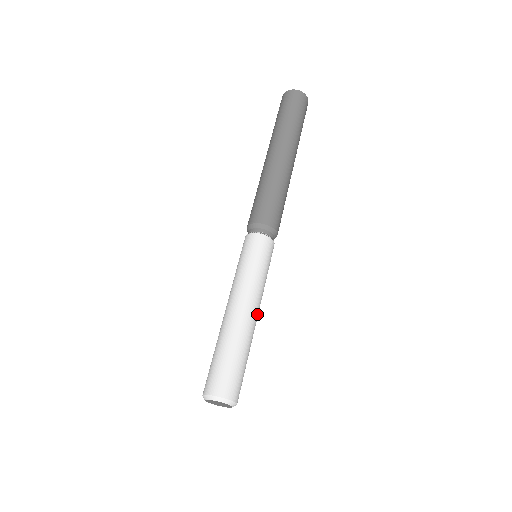
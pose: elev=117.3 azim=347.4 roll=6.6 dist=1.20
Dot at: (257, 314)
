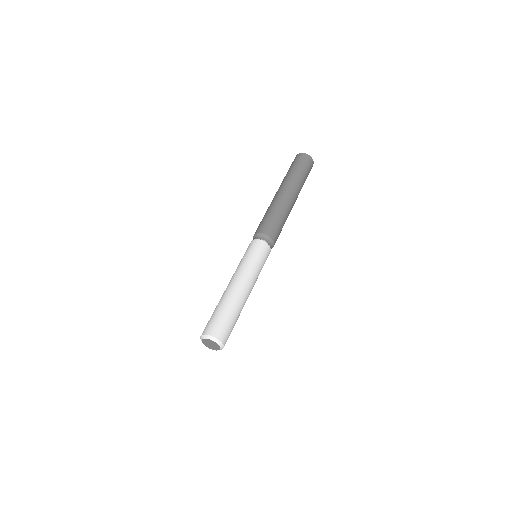
Dot at: (245, 287)
